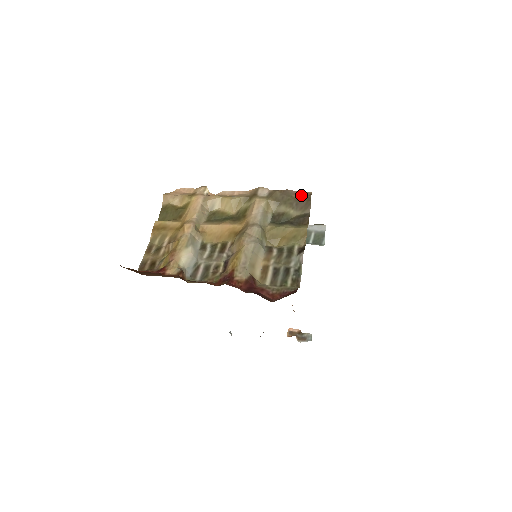
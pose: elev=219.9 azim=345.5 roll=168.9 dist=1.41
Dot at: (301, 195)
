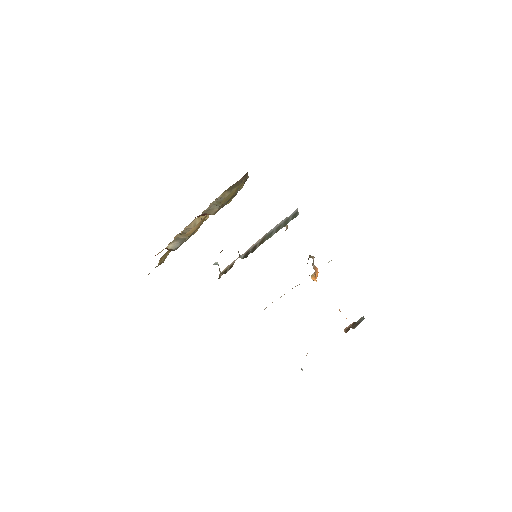
Dot at: (243, 177)
